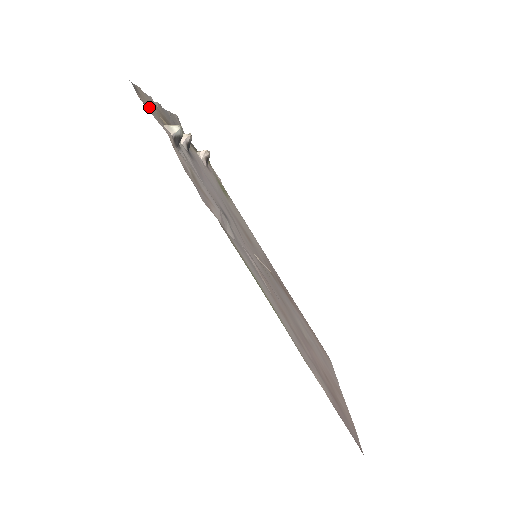
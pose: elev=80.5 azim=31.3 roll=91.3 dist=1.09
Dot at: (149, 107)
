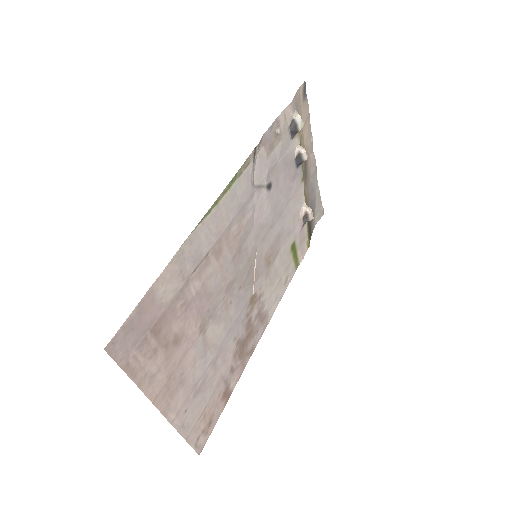
Dot at: (301, 108)
